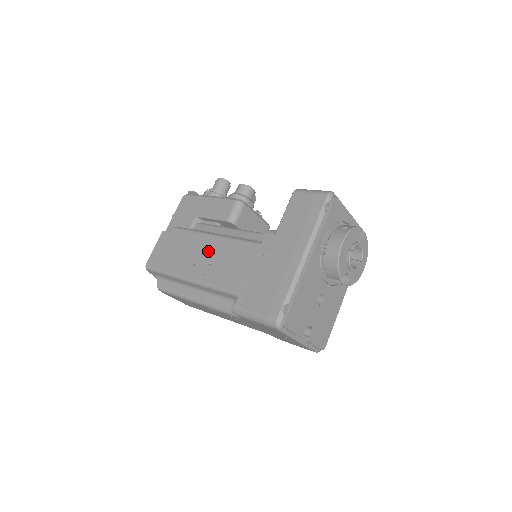
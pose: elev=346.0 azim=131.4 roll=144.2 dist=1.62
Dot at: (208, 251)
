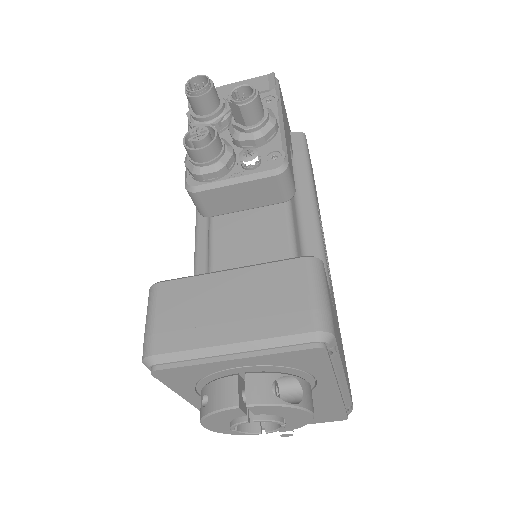
Dot at: occluded
